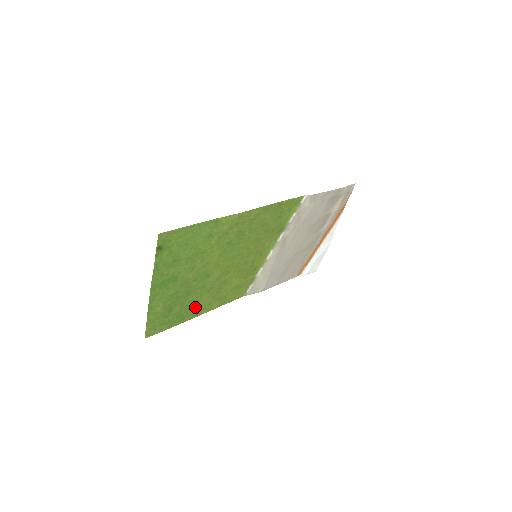
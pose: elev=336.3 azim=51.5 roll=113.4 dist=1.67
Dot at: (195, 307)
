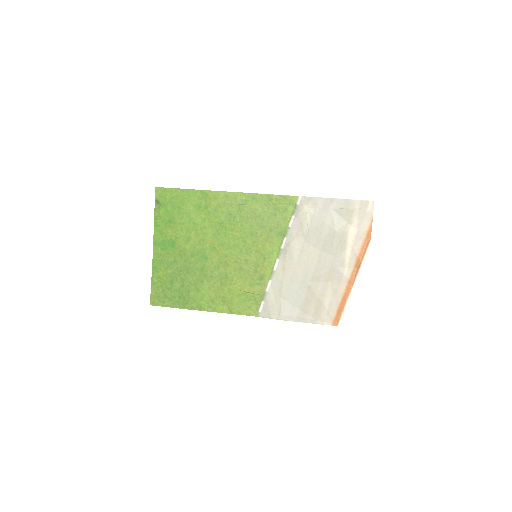
Dot at: (197, 295)
